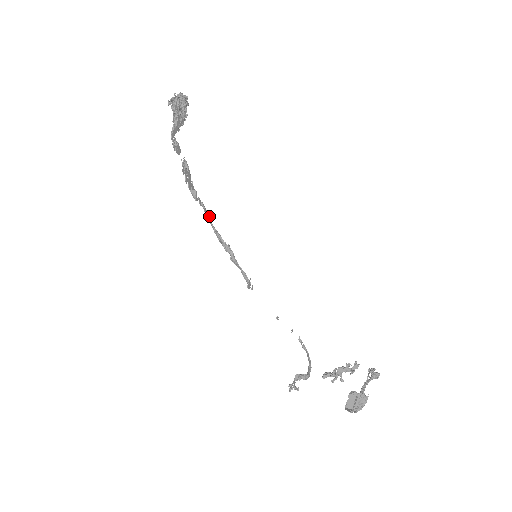
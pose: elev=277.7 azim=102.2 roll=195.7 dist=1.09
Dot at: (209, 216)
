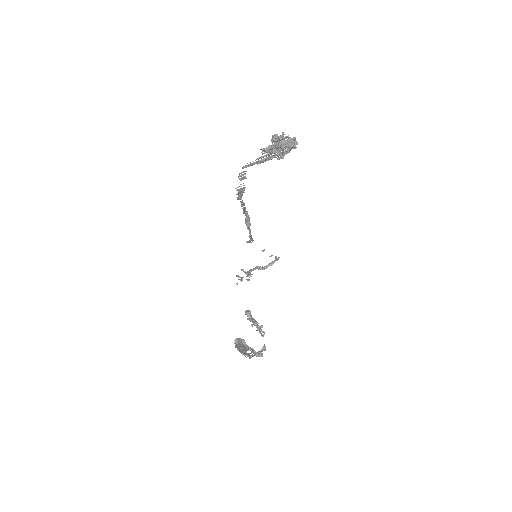
Dot at: (244, 209)
